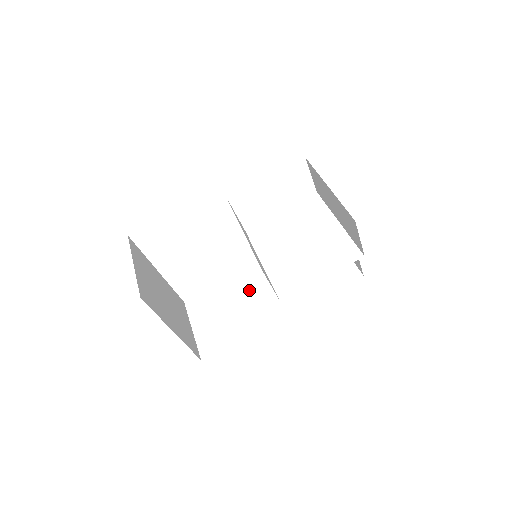
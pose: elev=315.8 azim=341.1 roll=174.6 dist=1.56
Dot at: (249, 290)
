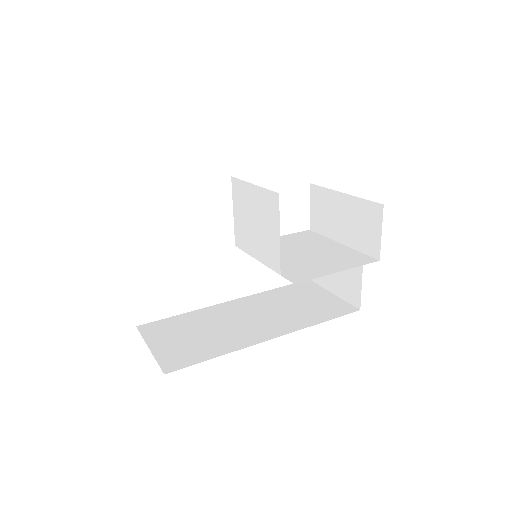
Dot at: (225, 318)
